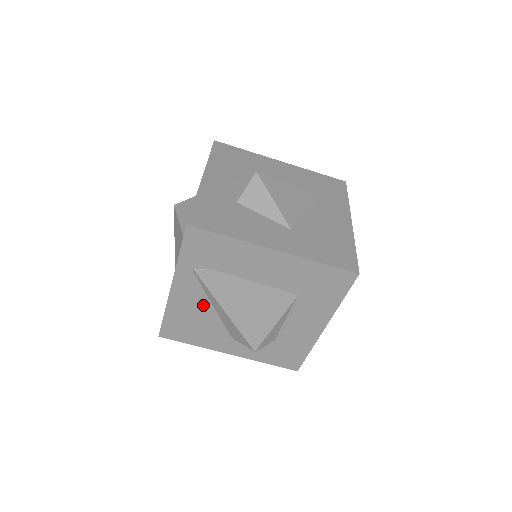
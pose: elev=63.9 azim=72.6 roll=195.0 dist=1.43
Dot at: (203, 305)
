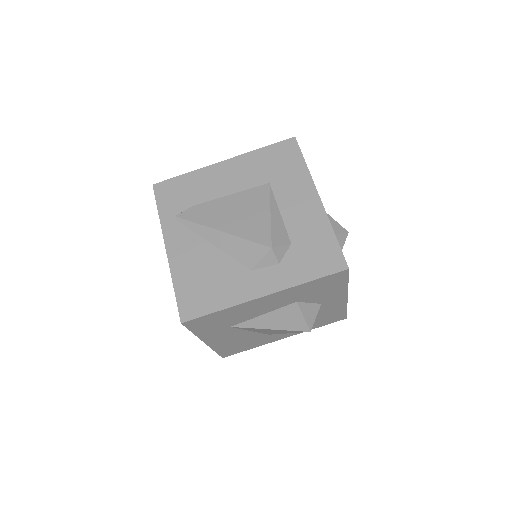
Dot at: (202, 249)
